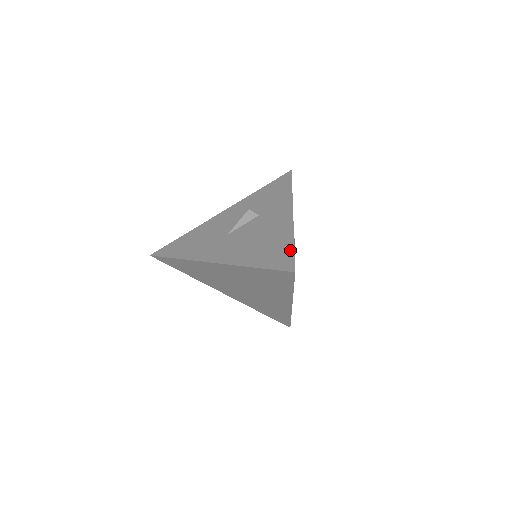
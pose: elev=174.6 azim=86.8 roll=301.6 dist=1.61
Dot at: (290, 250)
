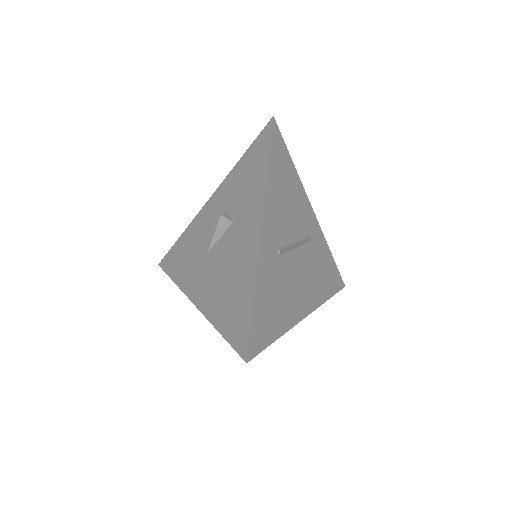
Dot at: (248, 315)
